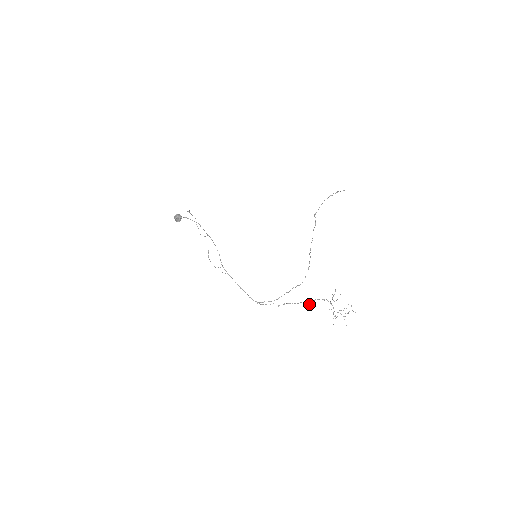
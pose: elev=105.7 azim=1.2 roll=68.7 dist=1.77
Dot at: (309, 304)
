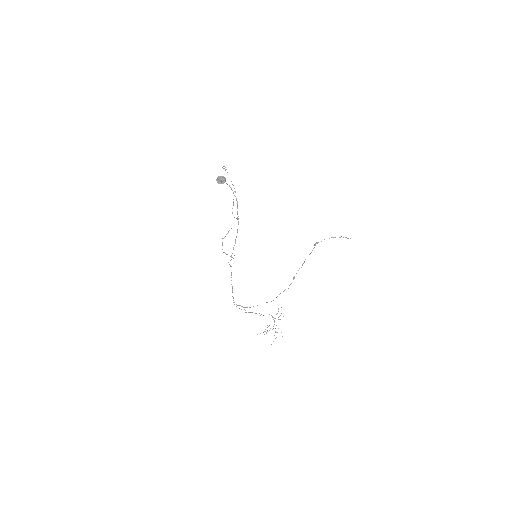
Dot at: occluded
